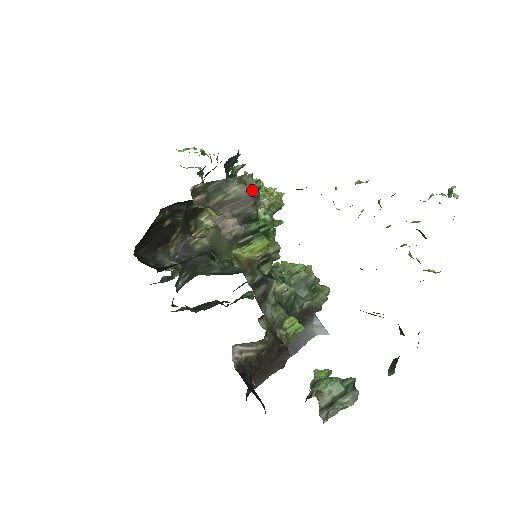
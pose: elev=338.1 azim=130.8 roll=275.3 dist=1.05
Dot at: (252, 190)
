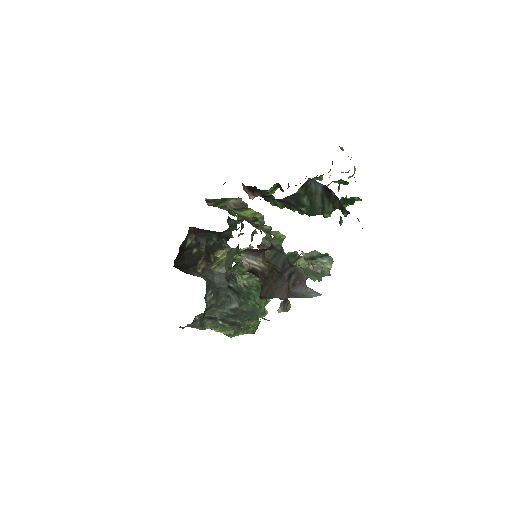
Dot at: (242, 202)
